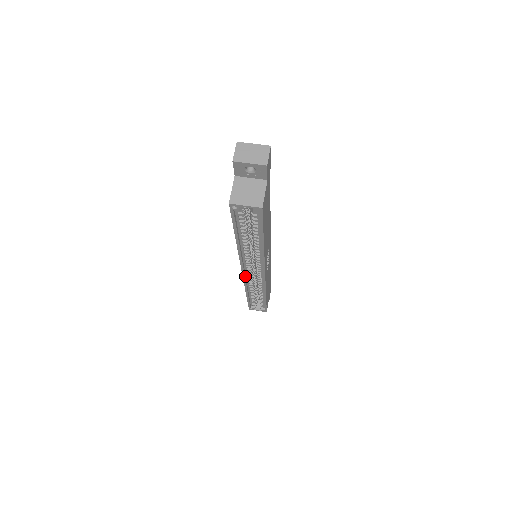
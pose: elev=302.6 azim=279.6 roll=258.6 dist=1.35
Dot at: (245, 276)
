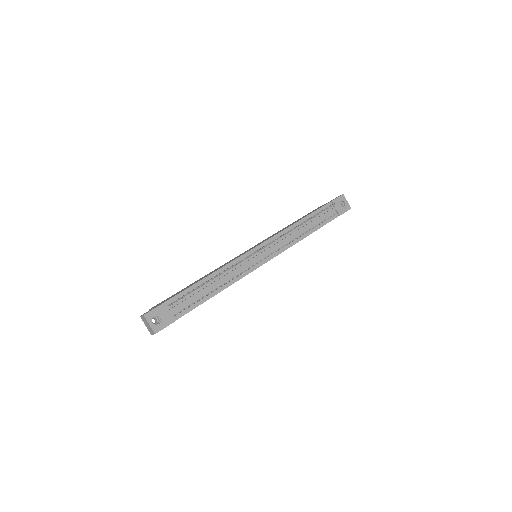
Dot at: occluded
